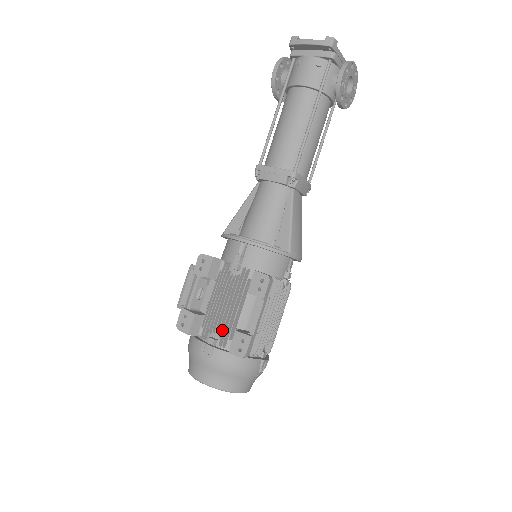
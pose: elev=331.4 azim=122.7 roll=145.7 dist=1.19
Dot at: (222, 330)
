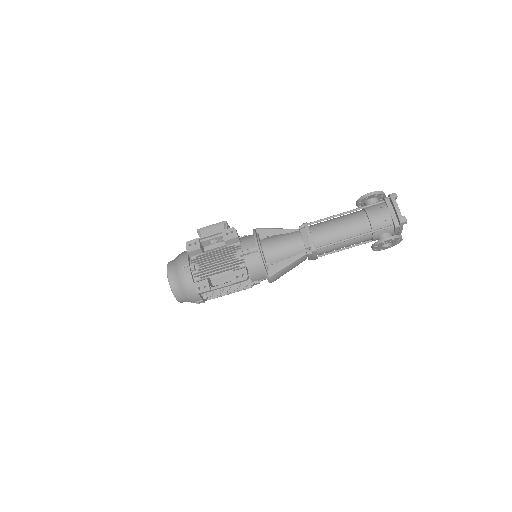
Dot at: (203, 270)
